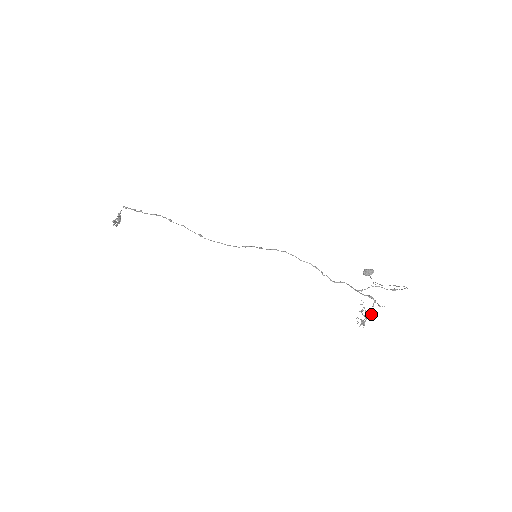
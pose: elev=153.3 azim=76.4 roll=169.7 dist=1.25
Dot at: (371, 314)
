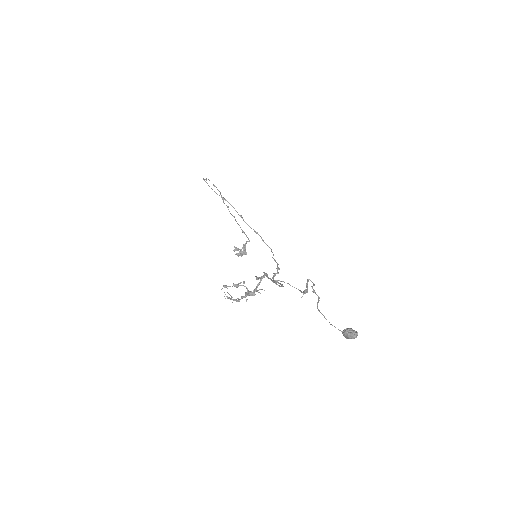
Dot at: (248, 292)
